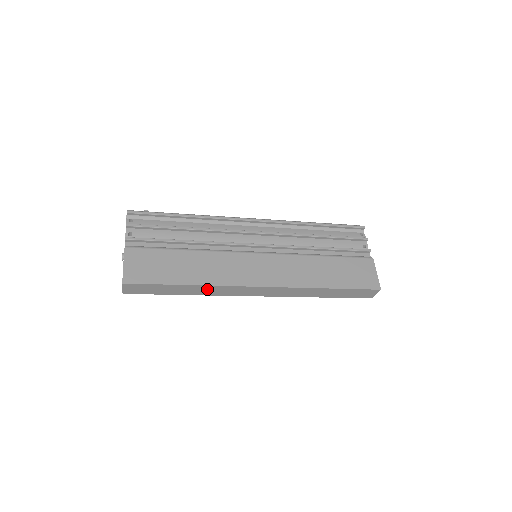
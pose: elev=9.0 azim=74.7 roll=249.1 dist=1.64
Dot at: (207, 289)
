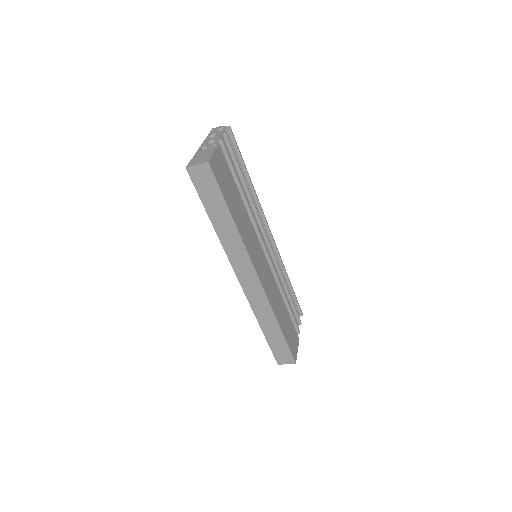
Dot at: (233, 237)
